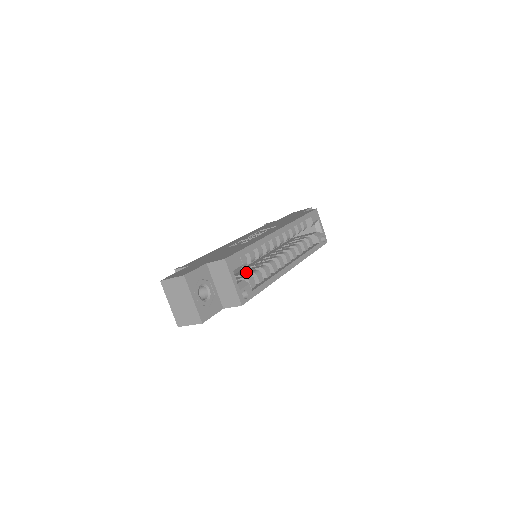
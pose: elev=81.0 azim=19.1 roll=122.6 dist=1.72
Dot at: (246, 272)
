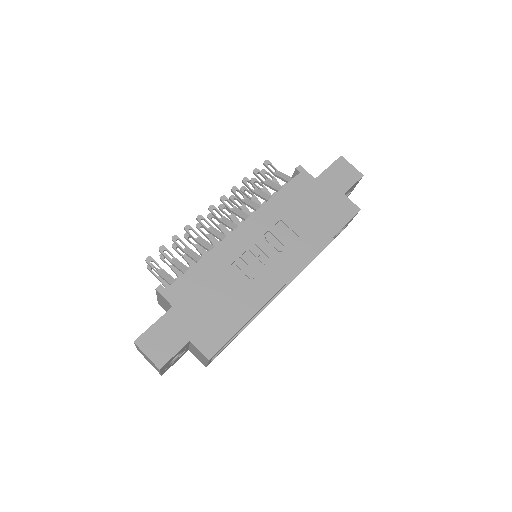
Dot at: occluded
